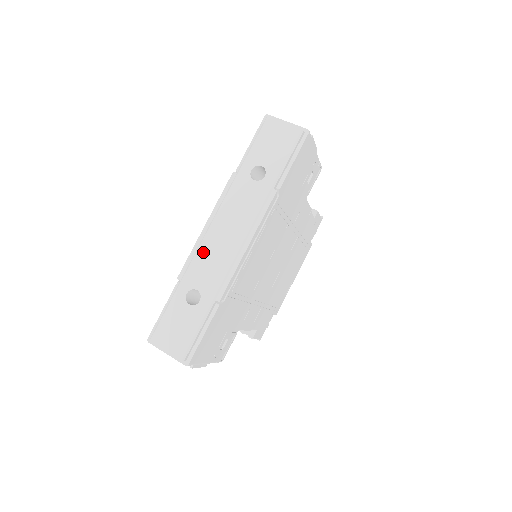
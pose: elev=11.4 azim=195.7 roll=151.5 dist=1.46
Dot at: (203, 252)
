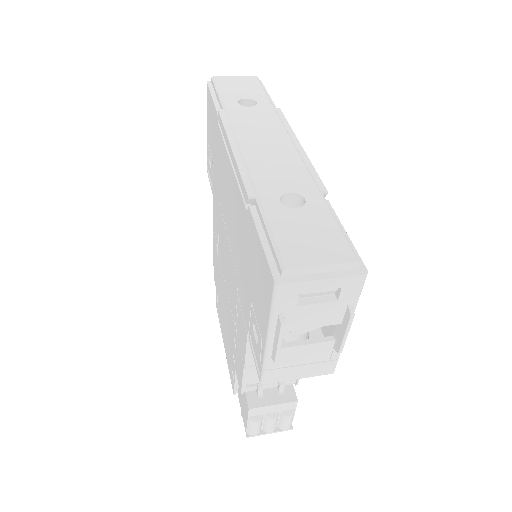
Dot at: (256, 163)
